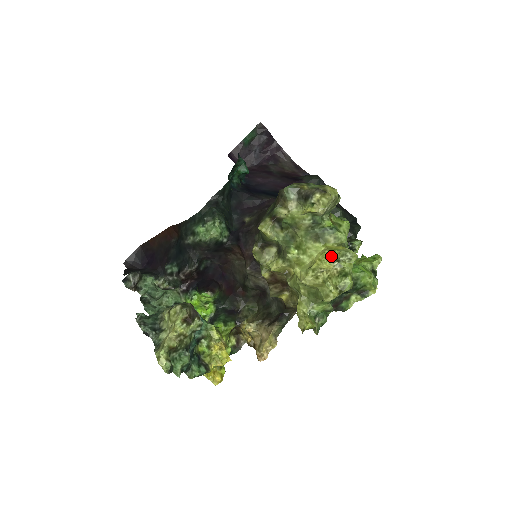
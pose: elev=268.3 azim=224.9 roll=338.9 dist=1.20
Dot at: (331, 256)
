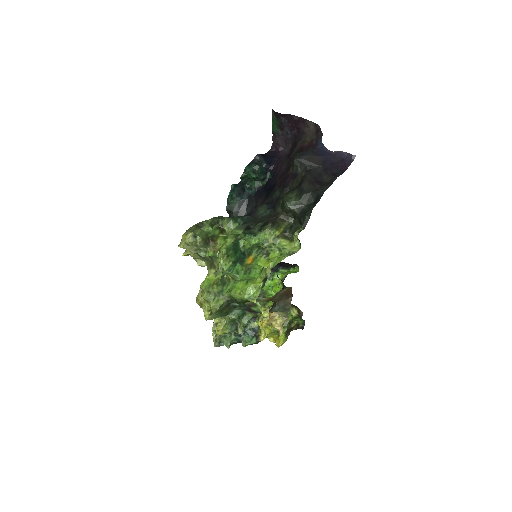
Dot at: occluded
